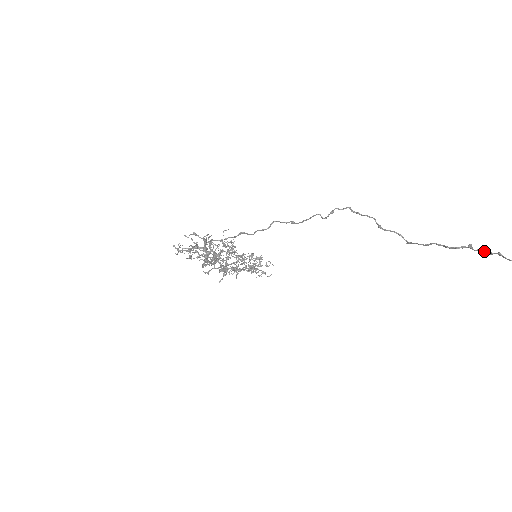
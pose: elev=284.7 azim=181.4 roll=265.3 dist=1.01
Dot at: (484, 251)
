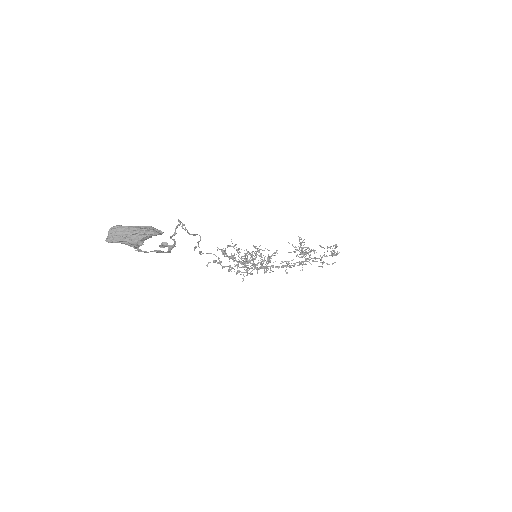
Dot at: occluded
